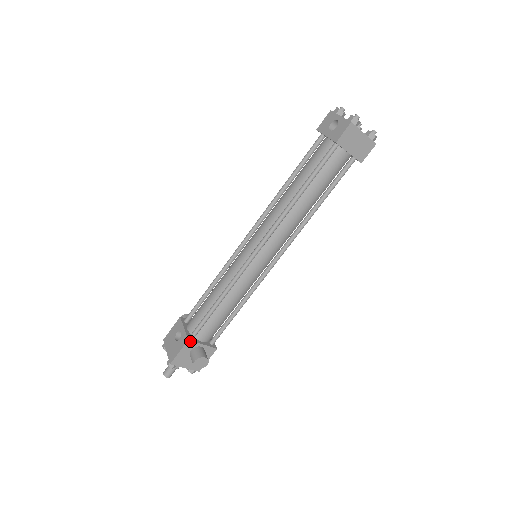
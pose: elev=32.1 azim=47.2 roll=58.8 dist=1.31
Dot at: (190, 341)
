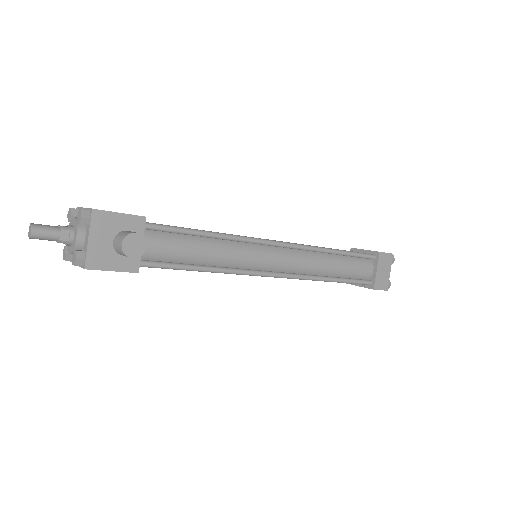
Dot at: (144, 221)
